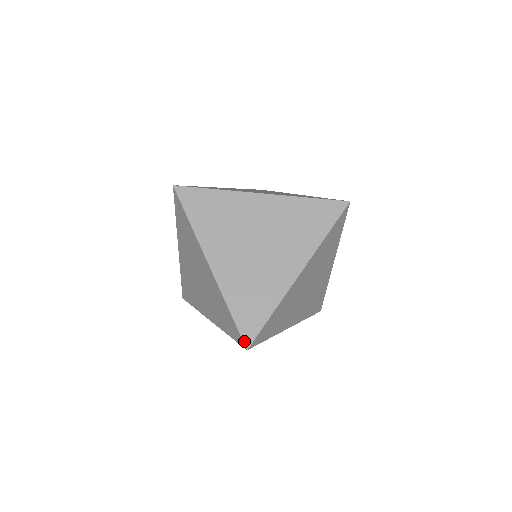
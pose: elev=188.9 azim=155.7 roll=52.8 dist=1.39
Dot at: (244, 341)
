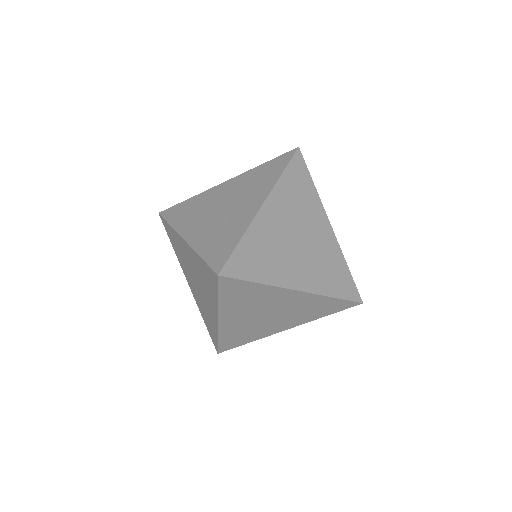
Dot at: (357, 301)
